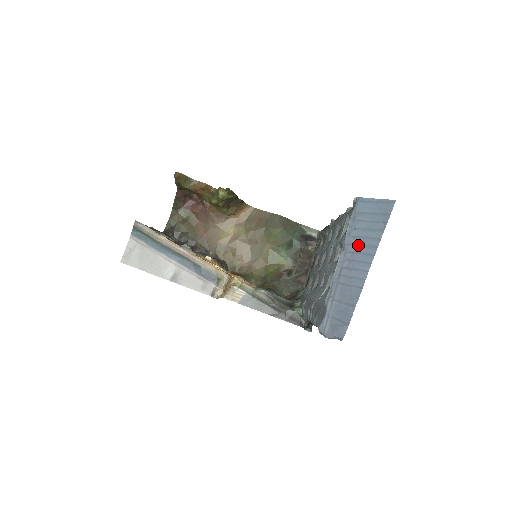
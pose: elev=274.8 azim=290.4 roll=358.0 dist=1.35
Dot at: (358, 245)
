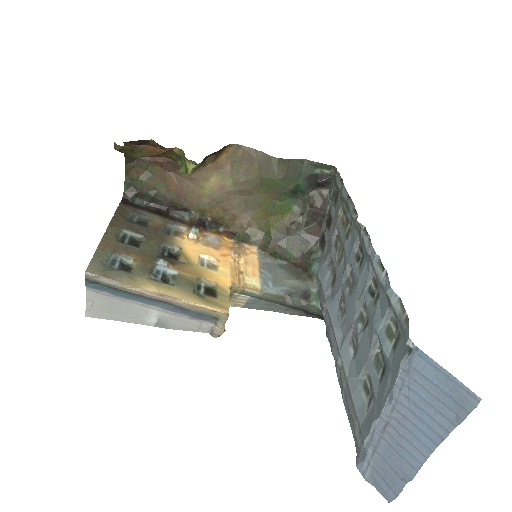
Dot at: (413, 414)
